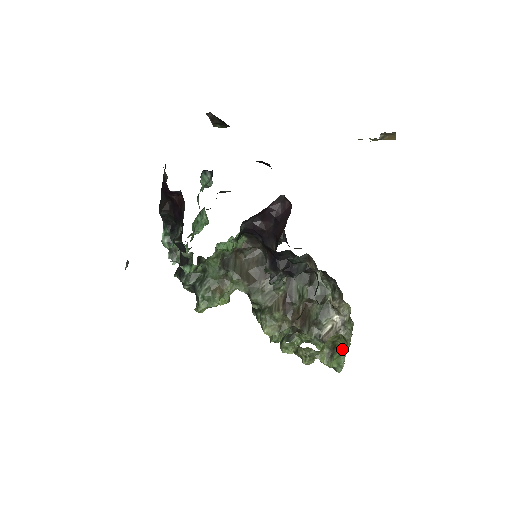
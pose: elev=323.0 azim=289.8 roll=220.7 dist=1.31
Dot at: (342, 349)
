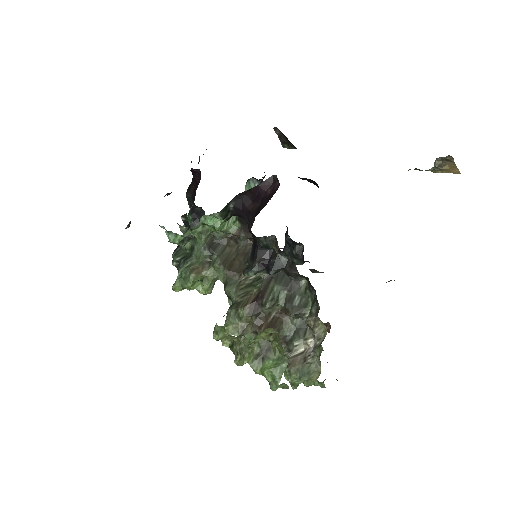
Dot at: (280, 358)
